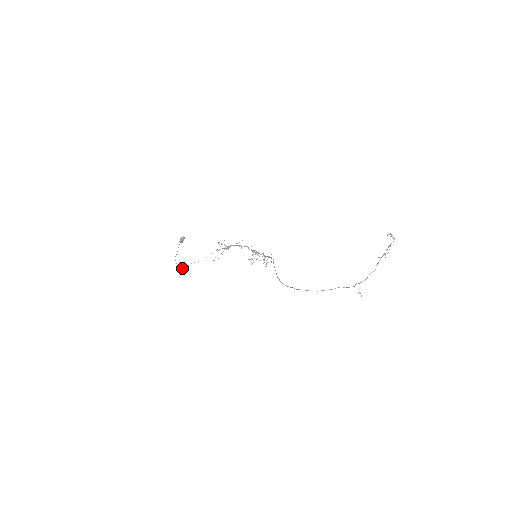
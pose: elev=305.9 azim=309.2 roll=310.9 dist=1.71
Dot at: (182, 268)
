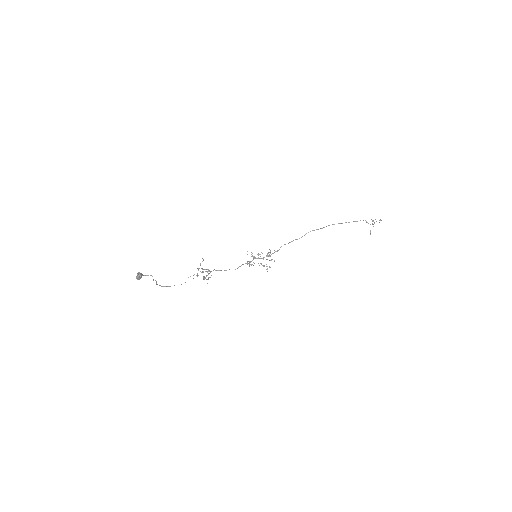
Dot at: (152, 276)
